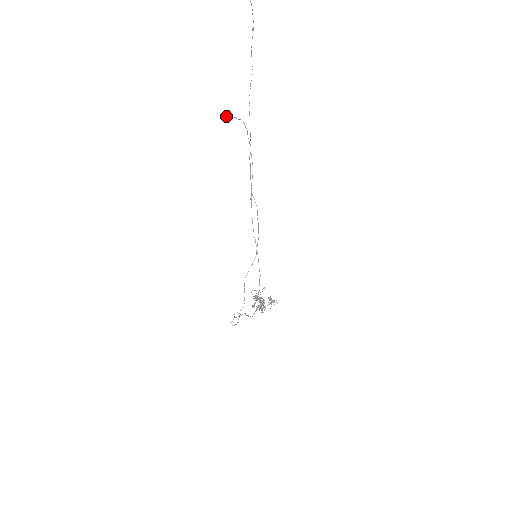
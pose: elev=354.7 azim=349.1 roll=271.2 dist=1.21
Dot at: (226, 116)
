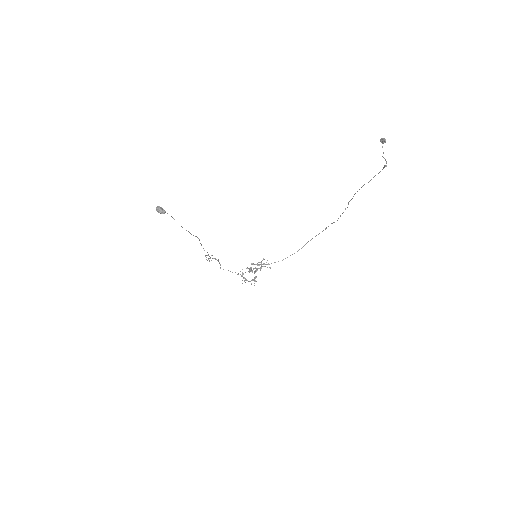
Dot at: (160, 211)
